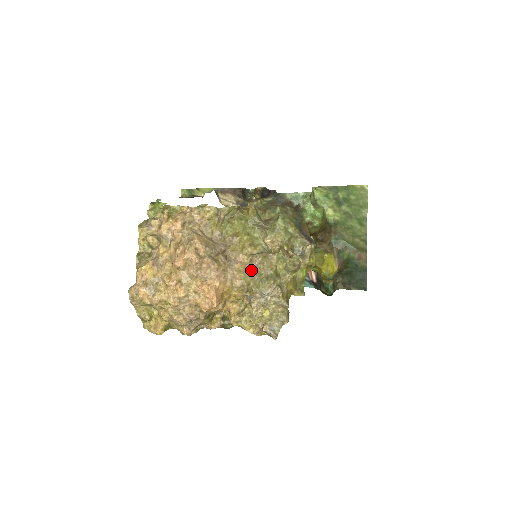
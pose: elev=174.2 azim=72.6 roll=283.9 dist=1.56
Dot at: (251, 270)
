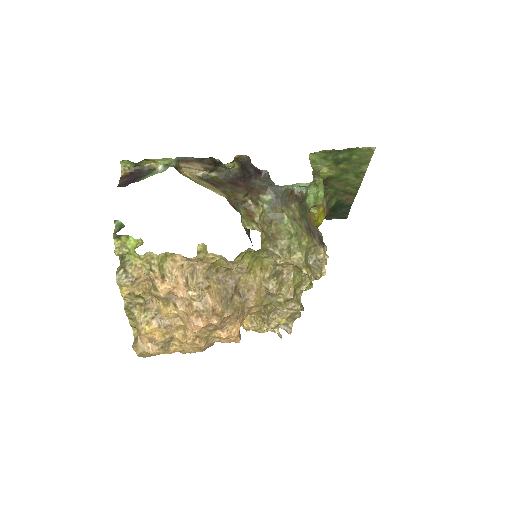
Dot at: (266, 294)
